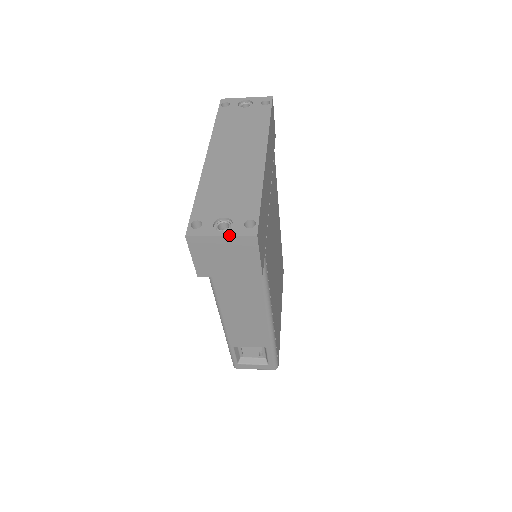
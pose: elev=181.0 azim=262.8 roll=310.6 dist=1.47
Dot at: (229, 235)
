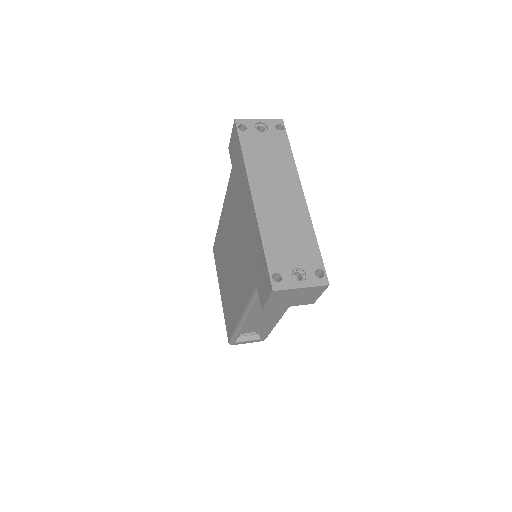
Dot at: (308, 286)
